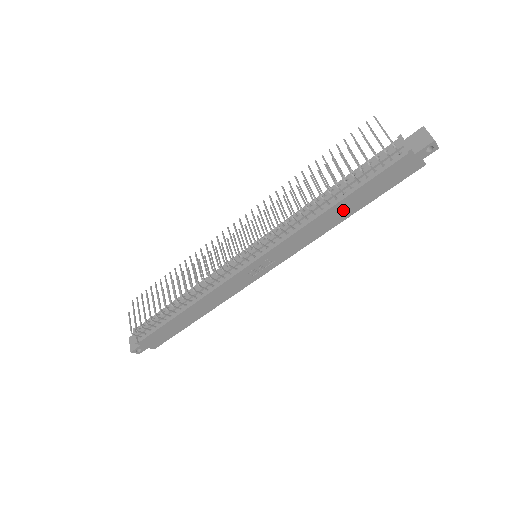
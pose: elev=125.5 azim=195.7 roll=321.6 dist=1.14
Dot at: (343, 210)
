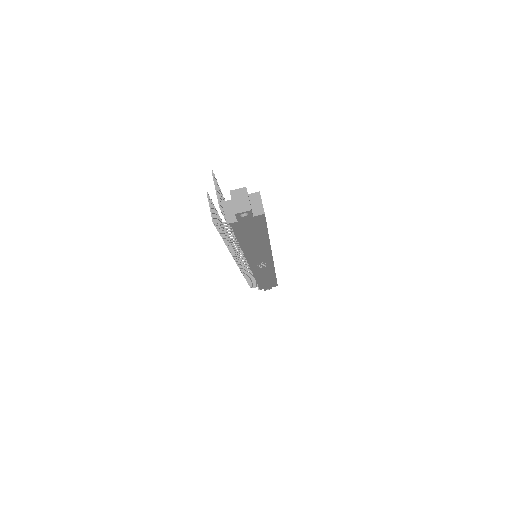
Dot at: (255, 243)
